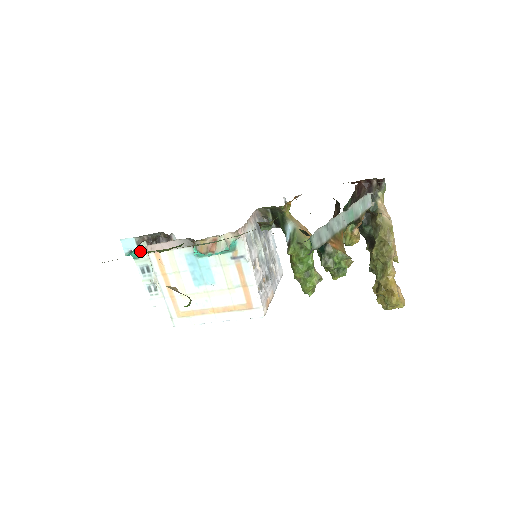
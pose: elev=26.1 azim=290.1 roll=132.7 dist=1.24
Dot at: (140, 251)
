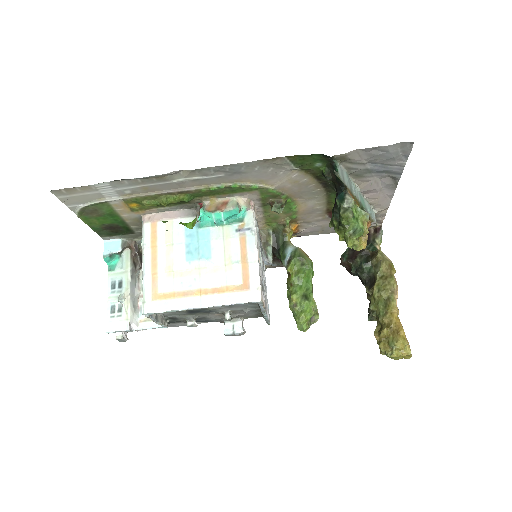
Dot at: (119, 262)
